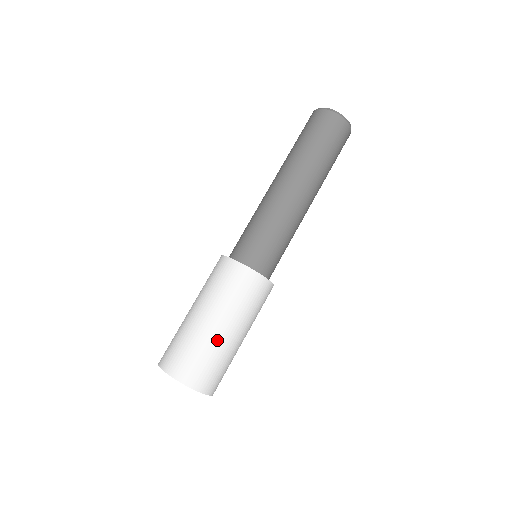
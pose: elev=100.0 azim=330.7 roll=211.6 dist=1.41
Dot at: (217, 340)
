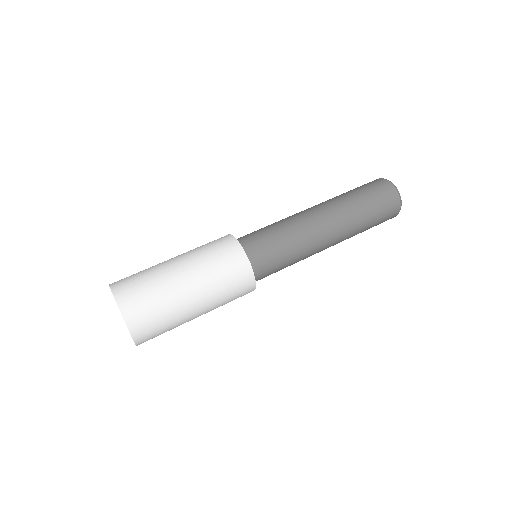
Dot at: (181, 305)
